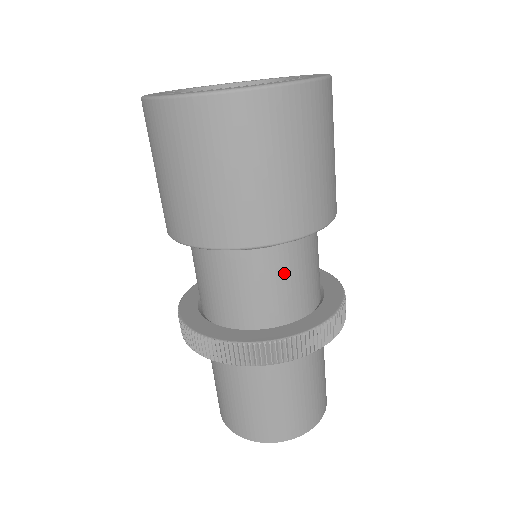
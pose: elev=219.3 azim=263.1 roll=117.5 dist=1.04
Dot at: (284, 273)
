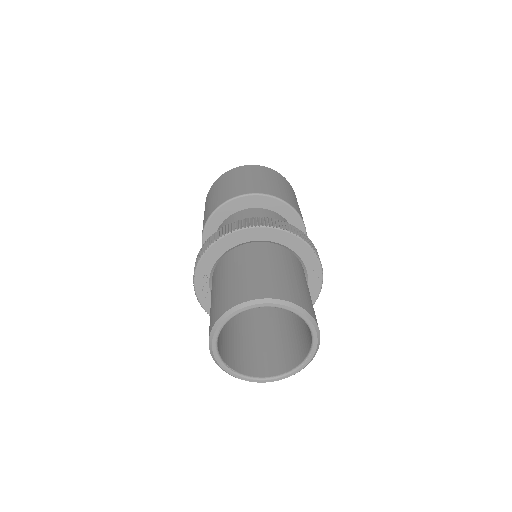
Dot at: occluded
